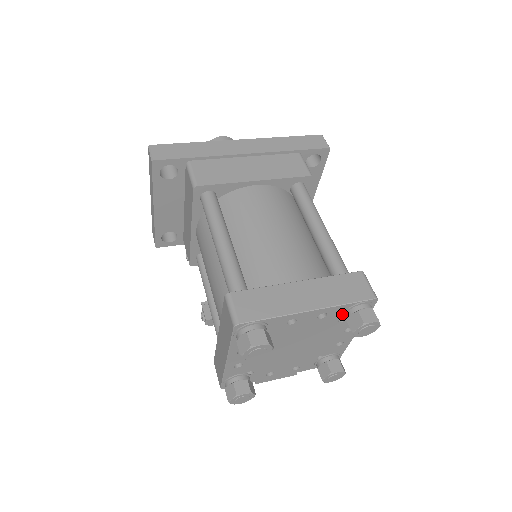
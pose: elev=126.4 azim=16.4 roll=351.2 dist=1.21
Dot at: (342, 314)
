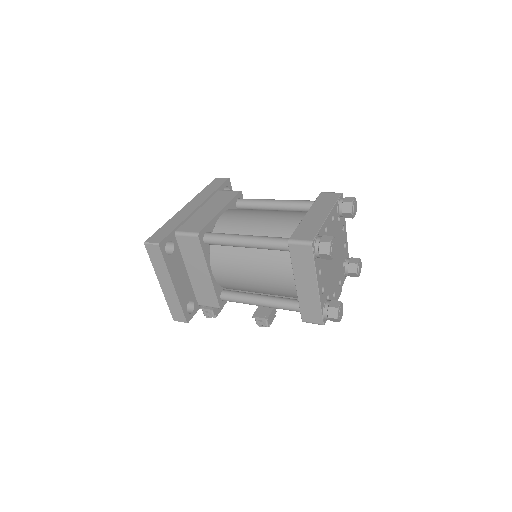
Dot at: (337, 213)
